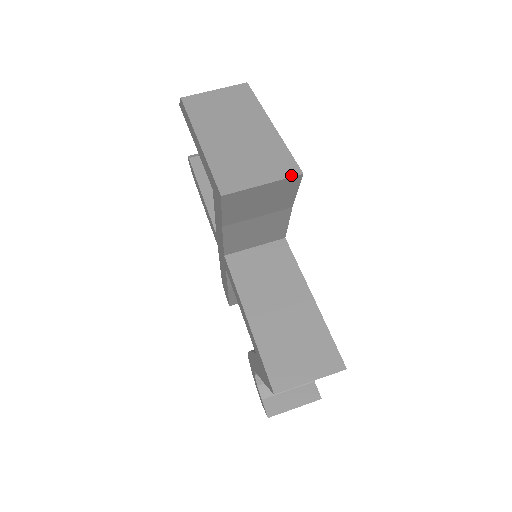
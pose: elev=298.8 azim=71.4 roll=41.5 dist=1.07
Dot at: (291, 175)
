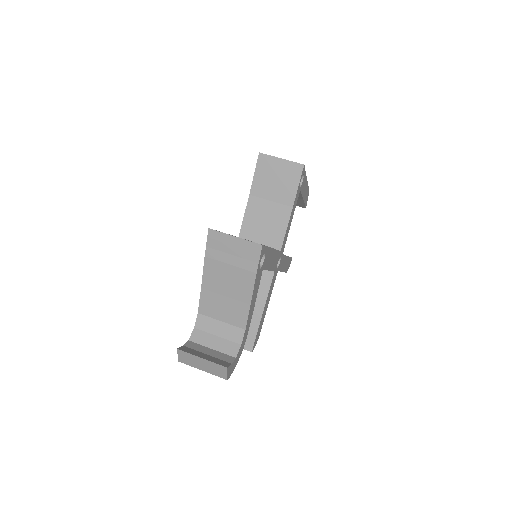
Dot at: (298, 163)
